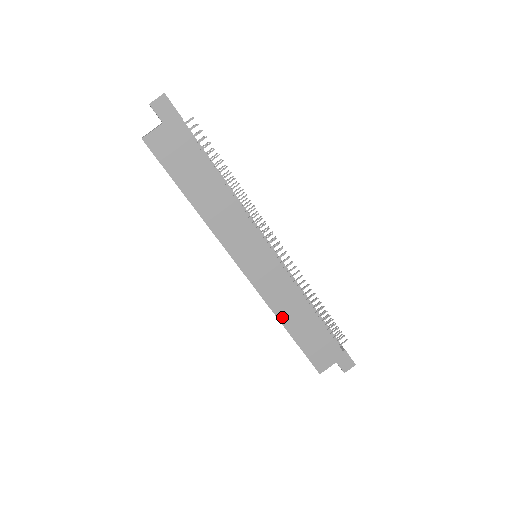
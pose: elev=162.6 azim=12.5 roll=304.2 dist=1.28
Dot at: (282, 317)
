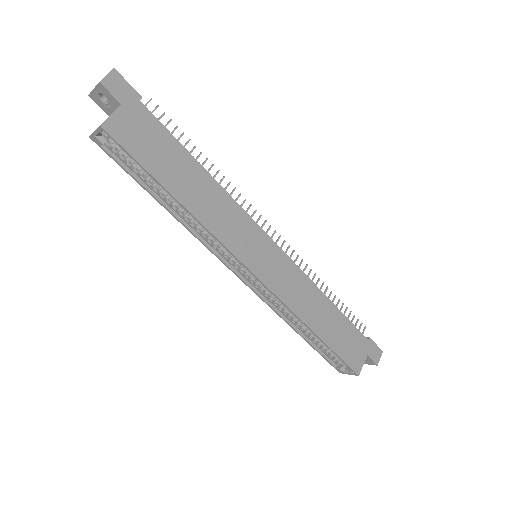
Dot at: (306, 319)
